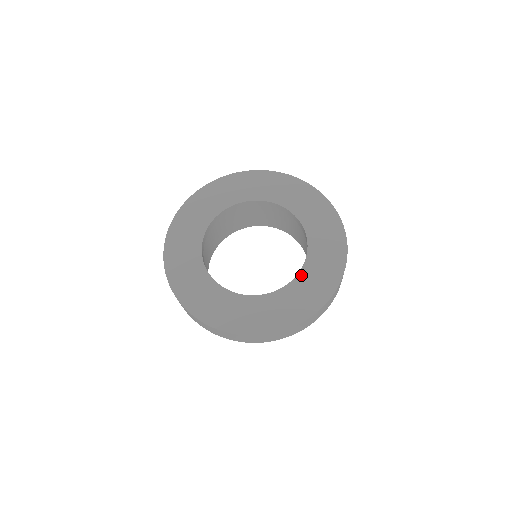
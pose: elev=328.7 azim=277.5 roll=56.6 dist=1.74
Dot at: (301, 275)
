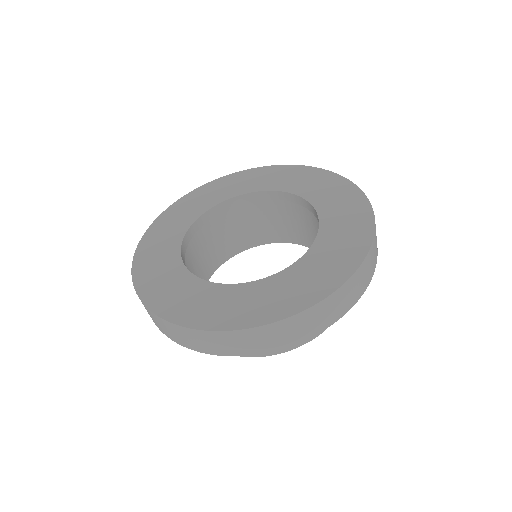
Dot at: (320, 209)
